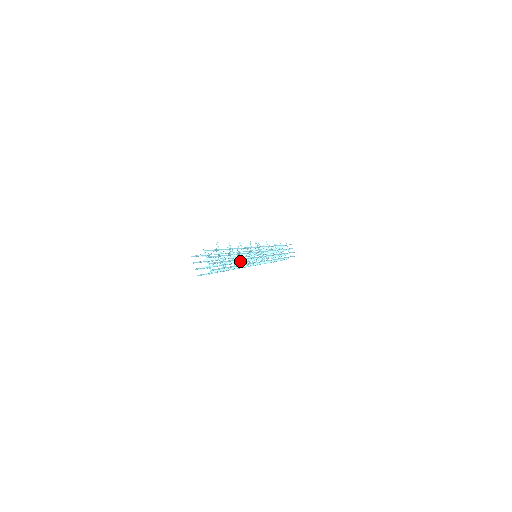
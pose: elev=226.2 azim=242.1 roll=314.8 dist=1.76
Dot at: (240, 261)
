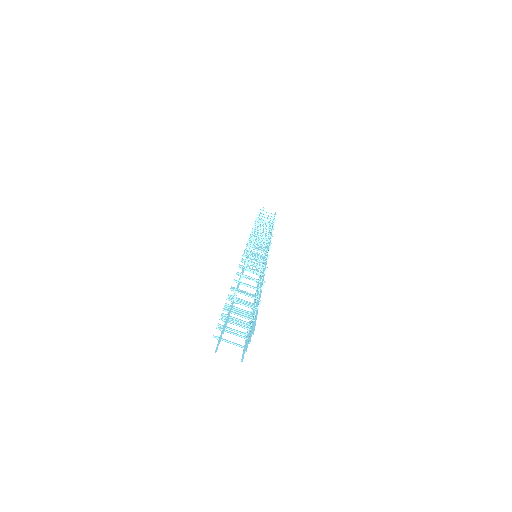
Dot at: occluded
